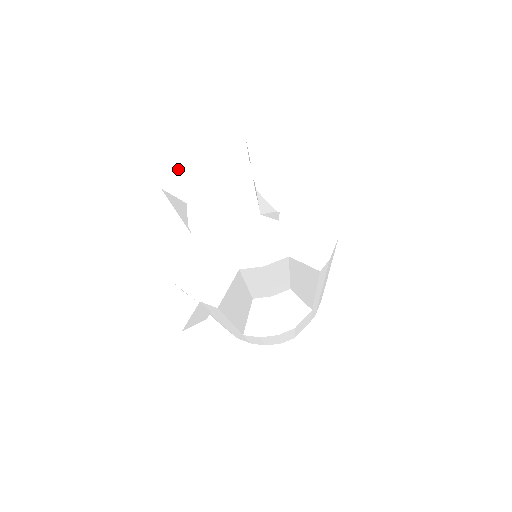
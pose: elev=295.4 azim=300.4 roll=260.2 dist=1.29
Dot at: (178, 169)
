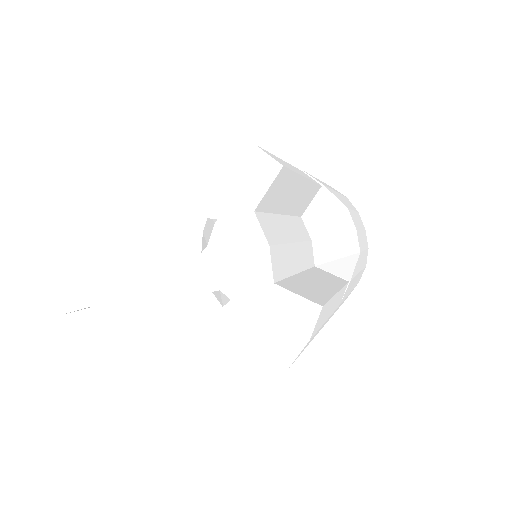
Dot at: (176, 143)
